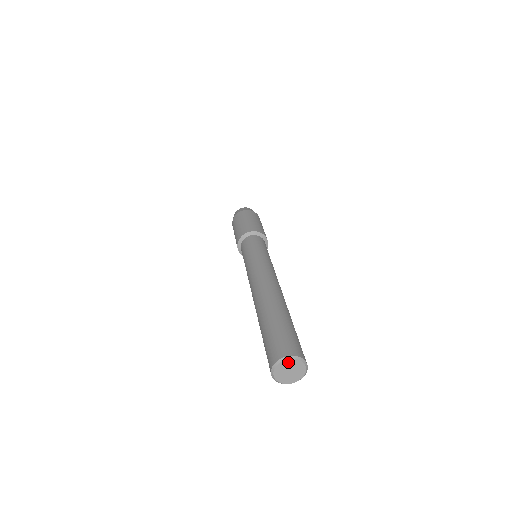
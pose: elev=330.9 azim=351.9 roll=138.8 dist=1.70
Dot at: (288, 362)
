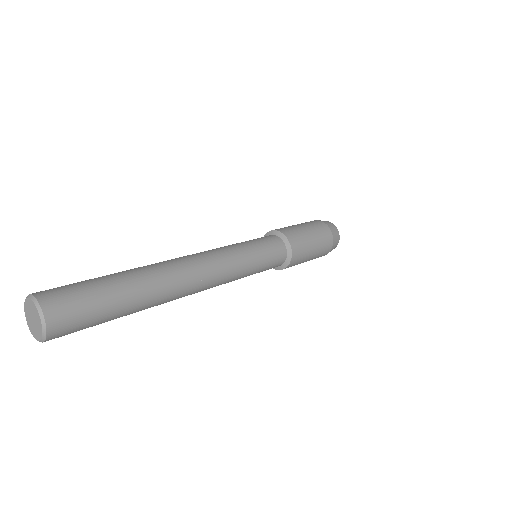
Dot at: (27, 307)
